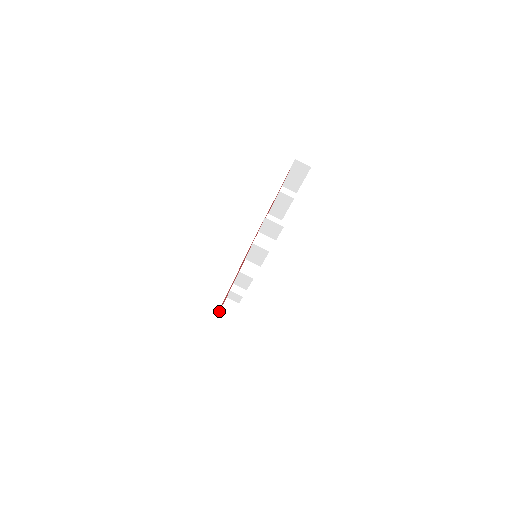
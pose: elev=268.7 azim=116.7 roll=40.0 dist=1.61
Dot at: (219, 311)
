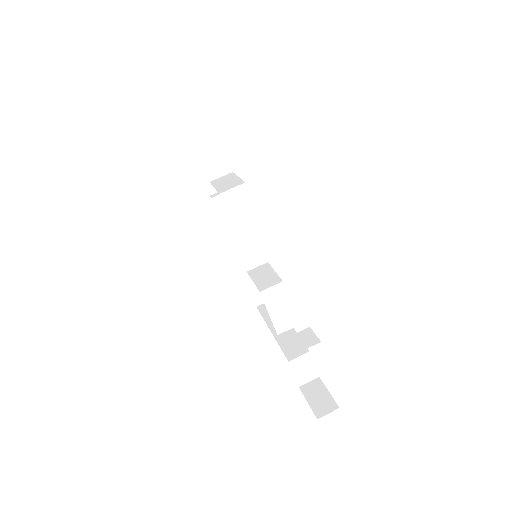
Dot at: occluded
